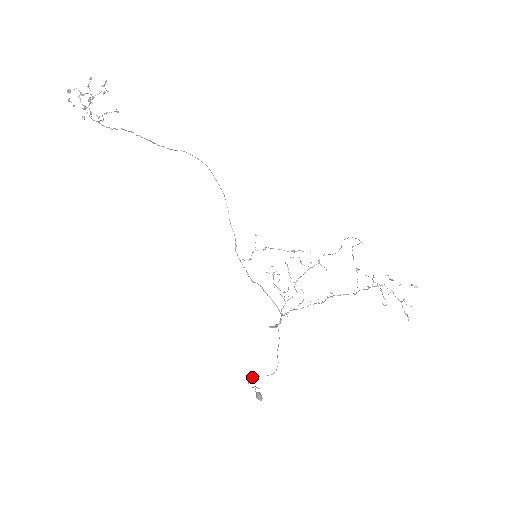
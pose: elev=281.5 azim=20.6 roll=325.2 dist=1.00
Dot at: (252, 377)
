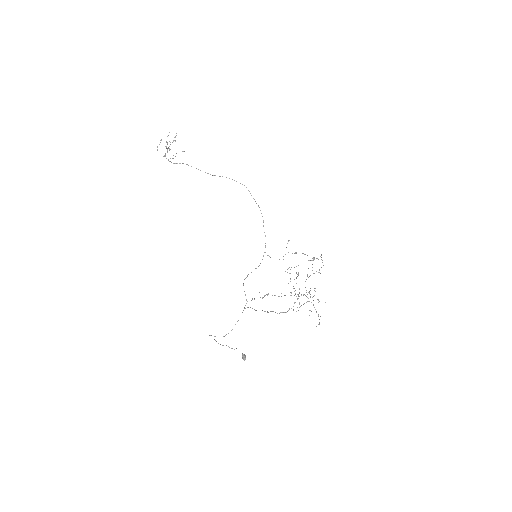
Dot at: (209, 335)
